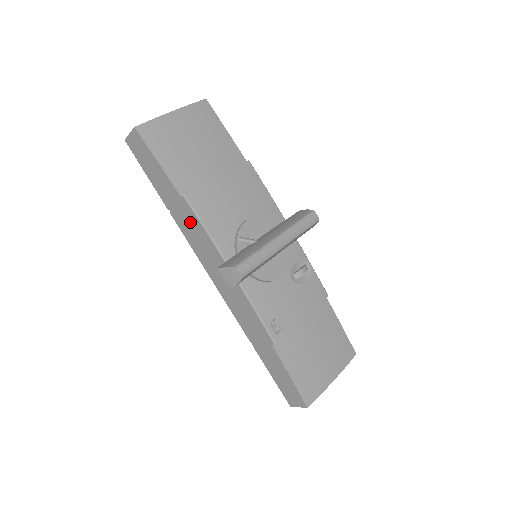
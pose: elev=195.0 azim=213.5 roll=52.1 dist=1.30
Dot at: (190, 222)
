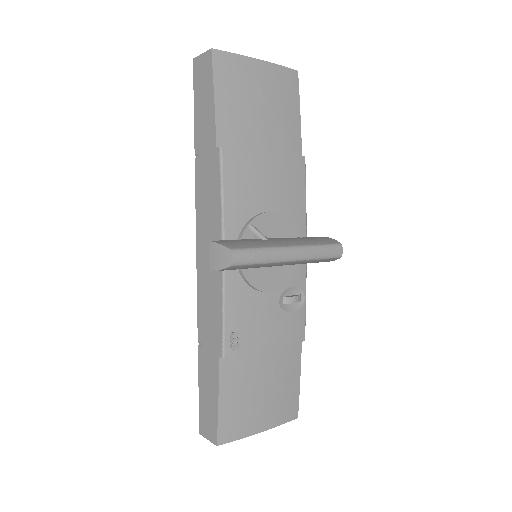
Dot at: (210, 179)
